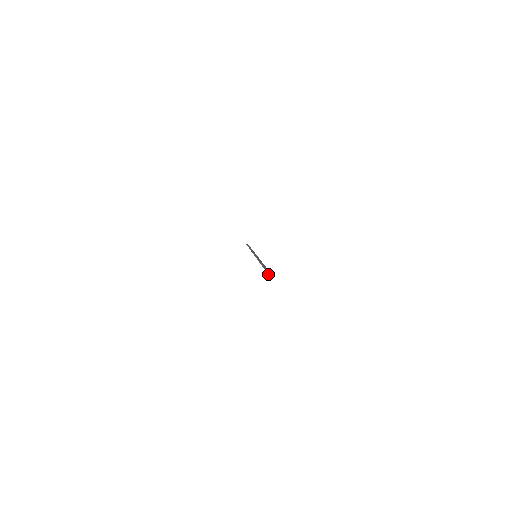
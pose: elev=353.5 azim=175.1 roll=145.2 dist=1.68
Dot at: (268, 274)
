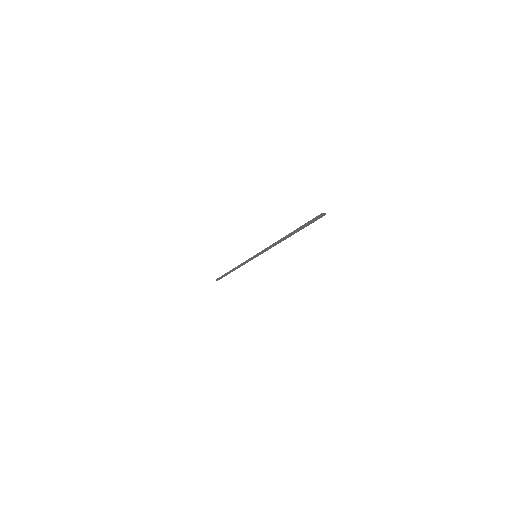
Dot at: (315, 218)
